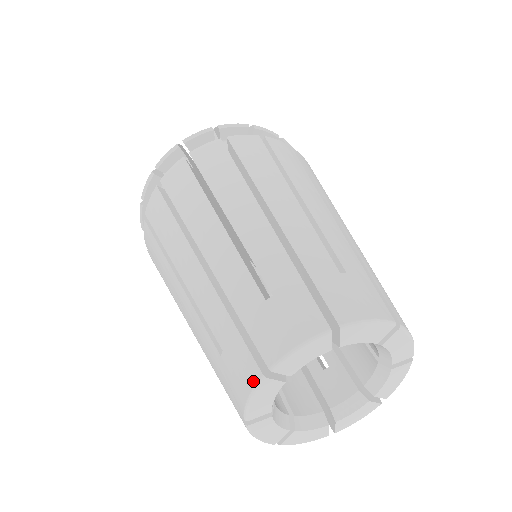
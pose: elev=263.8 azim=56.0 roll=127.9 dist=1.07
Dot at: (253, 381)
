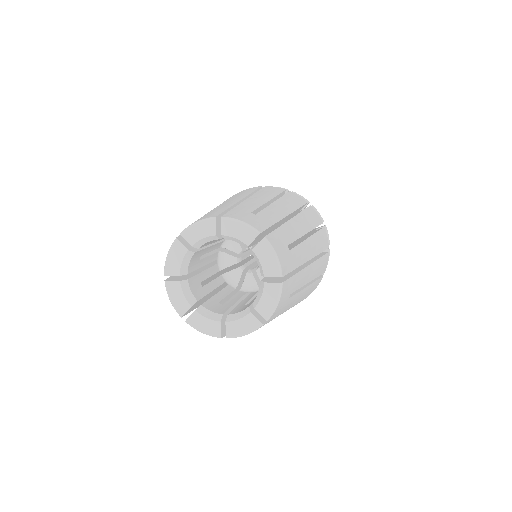
Dot at: (209, 217)
